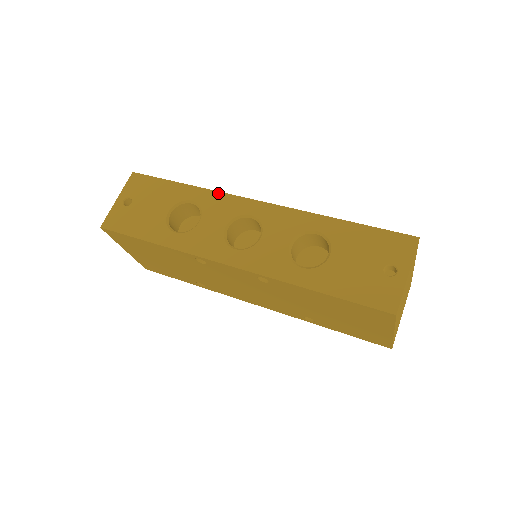
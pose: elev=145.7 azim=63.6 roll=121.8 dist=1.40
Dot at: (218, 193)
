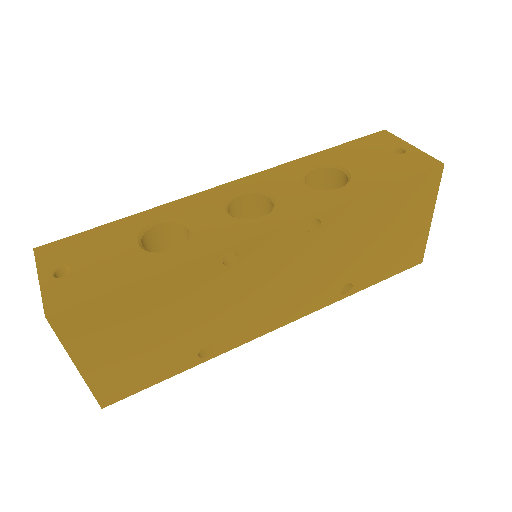
Dot at: (180, 200)
